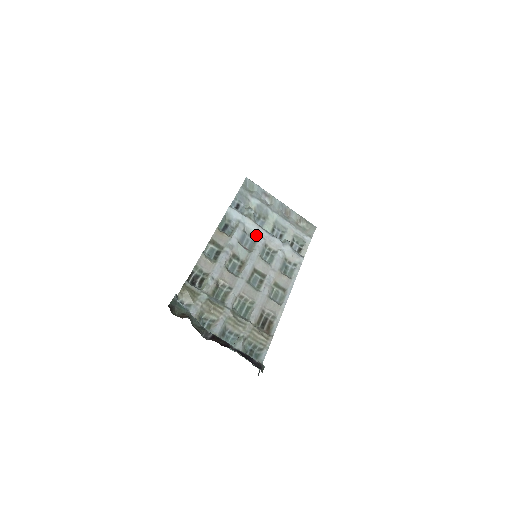
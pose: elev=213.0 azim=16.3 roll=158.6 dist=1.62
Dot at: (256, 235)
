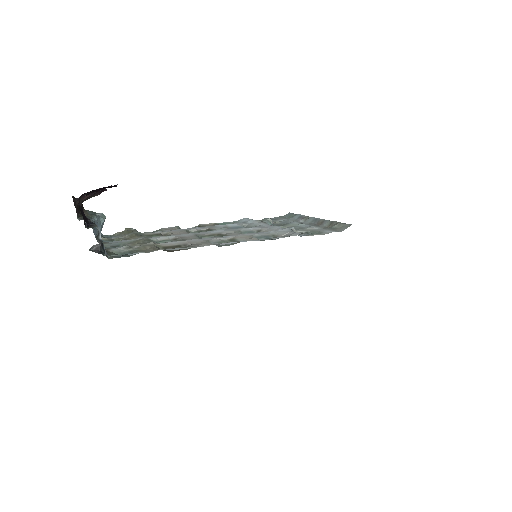
Dot at: occluded
